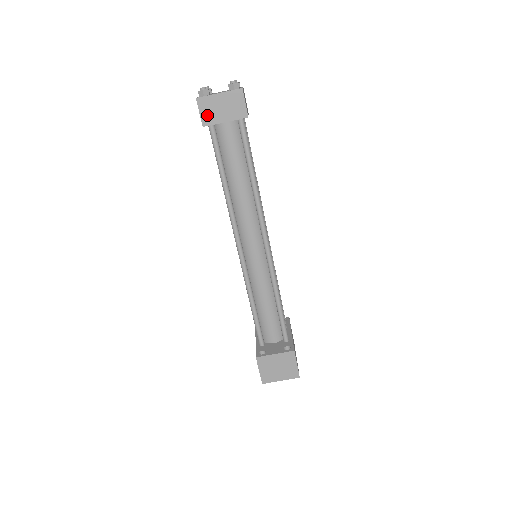
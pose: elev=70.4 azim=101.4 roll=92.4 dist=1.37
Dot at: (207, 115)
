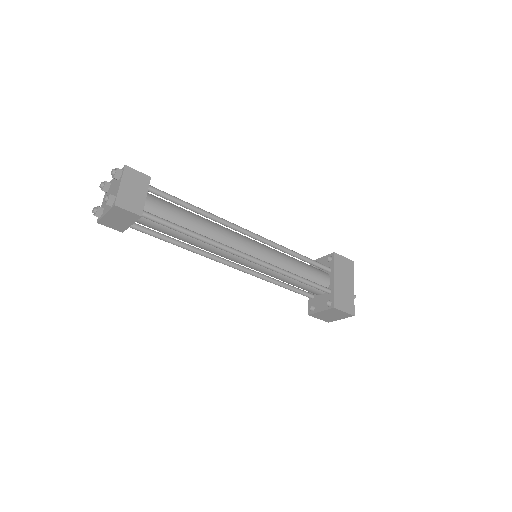
Dot at: (116, 227)
